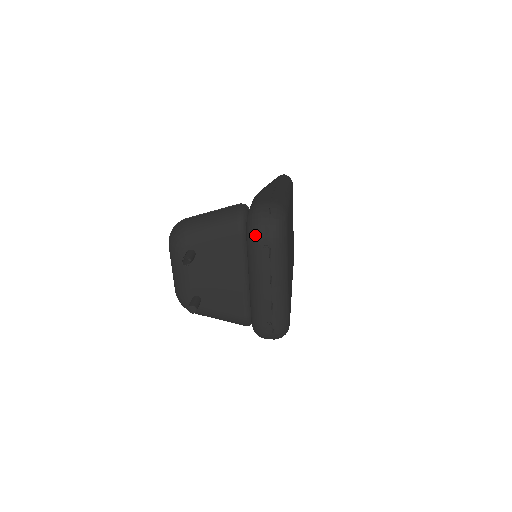
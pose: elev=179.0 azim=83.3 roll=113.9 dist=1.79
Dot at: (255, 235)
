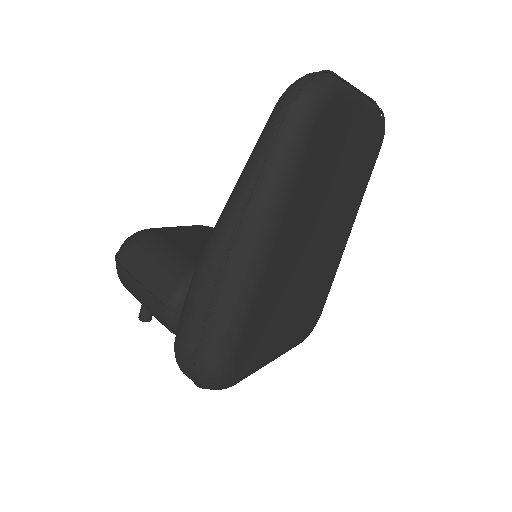
Dot at: occluded
